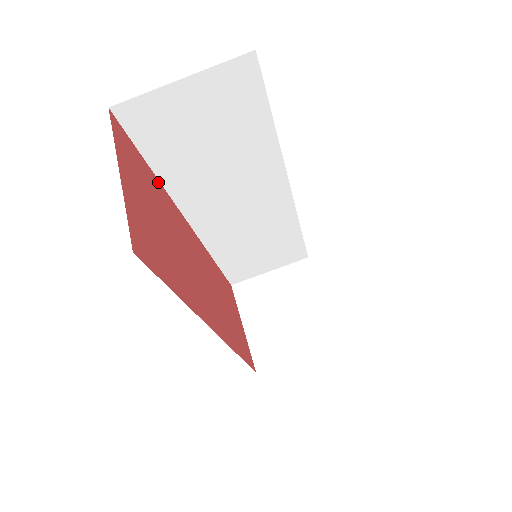
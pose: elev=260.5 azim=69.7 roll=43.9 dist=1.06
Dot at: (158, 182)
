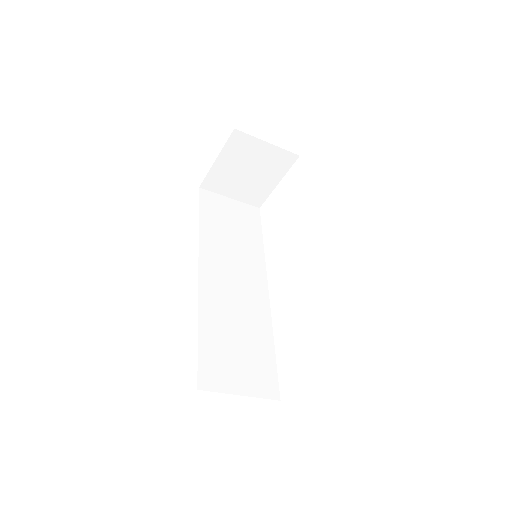
Dot at: occluded
